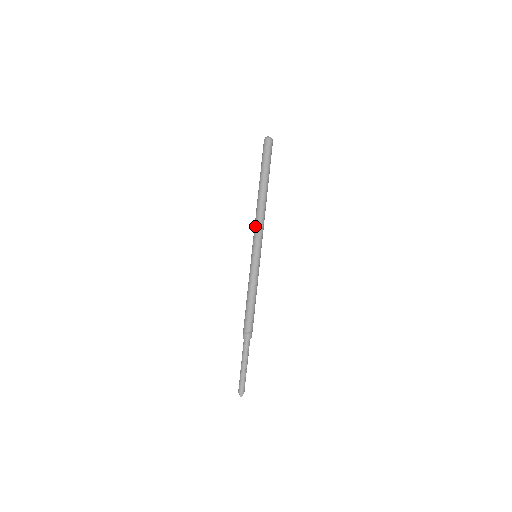
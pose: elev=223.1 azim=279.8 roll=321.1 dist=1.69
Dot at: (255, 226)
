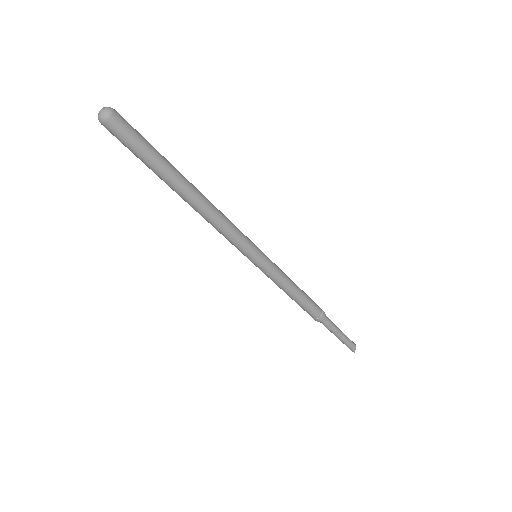
Dot at: (220, 233)
